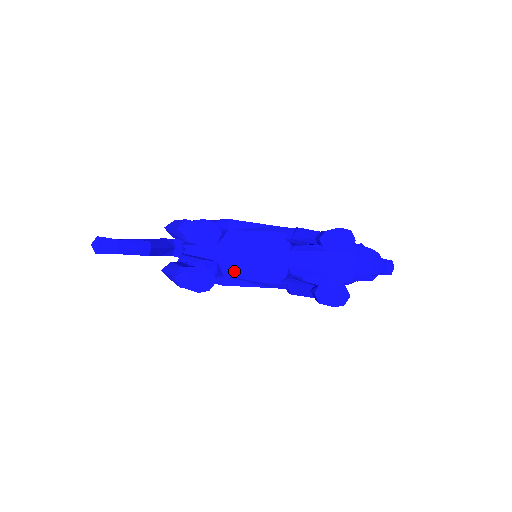
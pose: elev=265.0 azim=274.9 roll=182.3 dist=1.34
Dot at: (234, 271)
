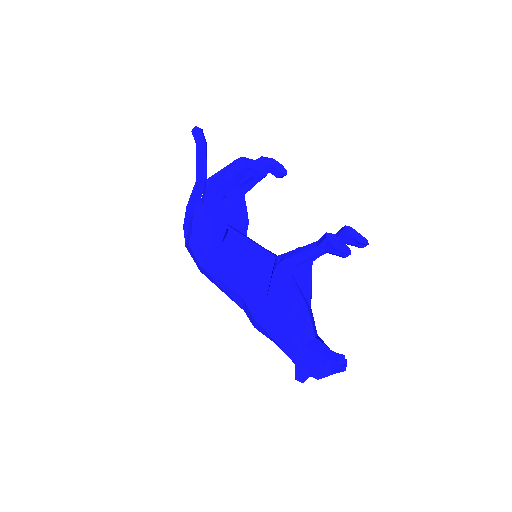
Dot at: (234, 246)
